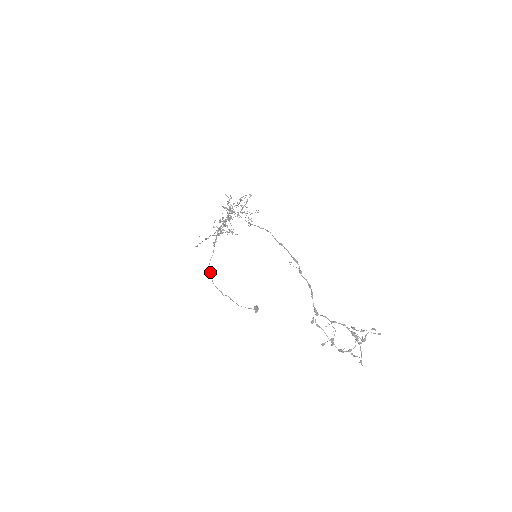
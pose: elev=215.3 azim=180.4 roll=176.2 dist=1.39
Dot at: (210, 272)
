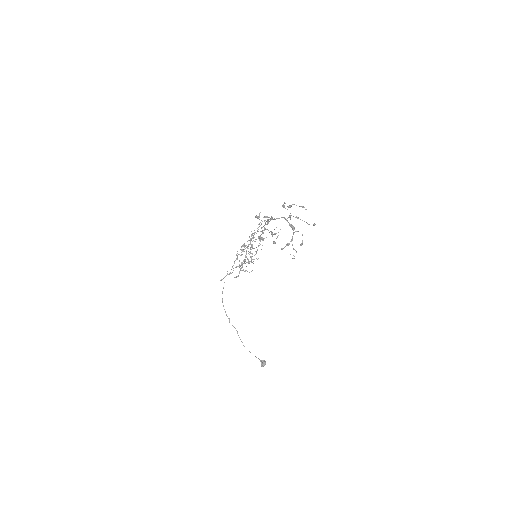
Dot at: (222, 291)
